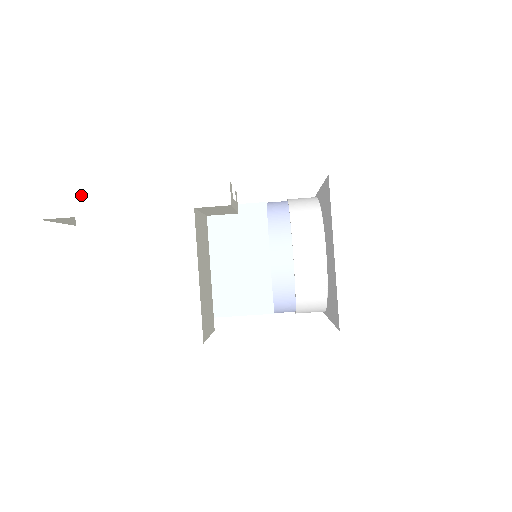
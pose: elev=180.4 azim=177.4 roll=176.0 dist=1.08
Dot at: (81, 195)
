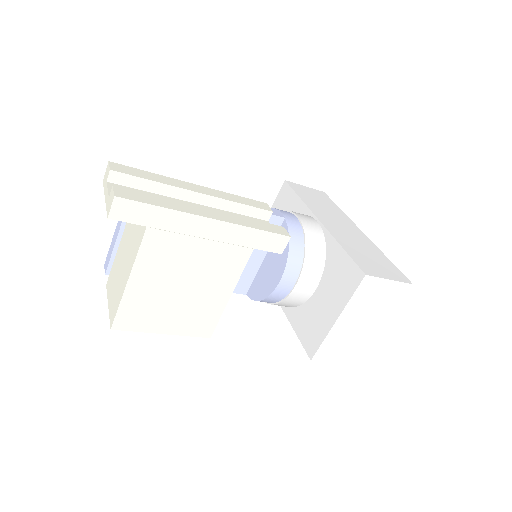
Dot at: (161, 209)
